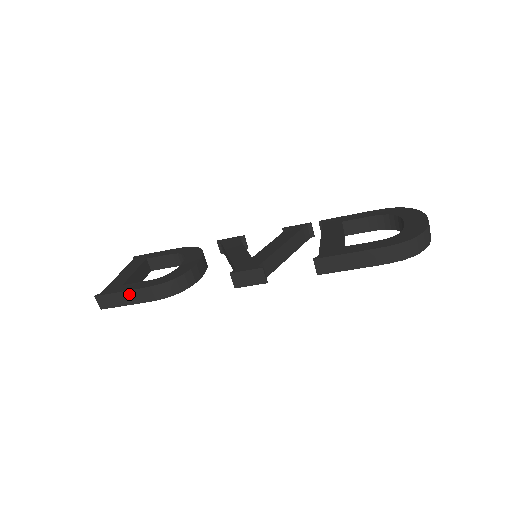
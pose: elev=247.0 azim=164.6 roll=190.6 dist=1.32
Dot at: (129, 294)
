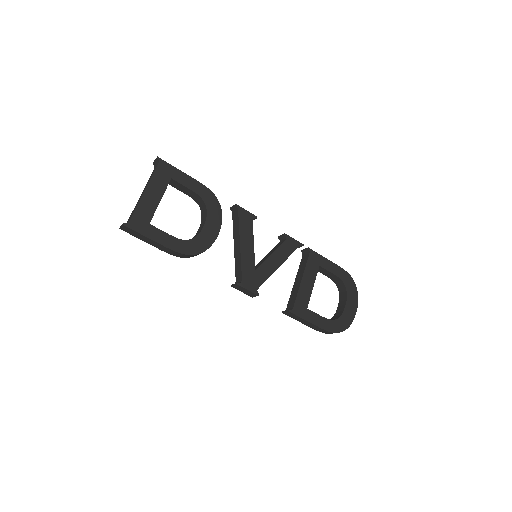
Dot at: (154, 242)
